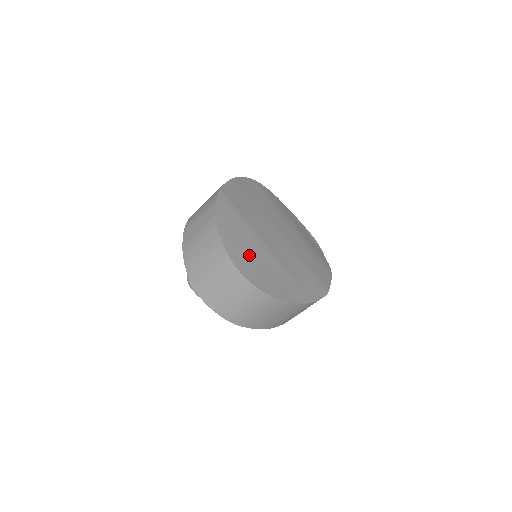
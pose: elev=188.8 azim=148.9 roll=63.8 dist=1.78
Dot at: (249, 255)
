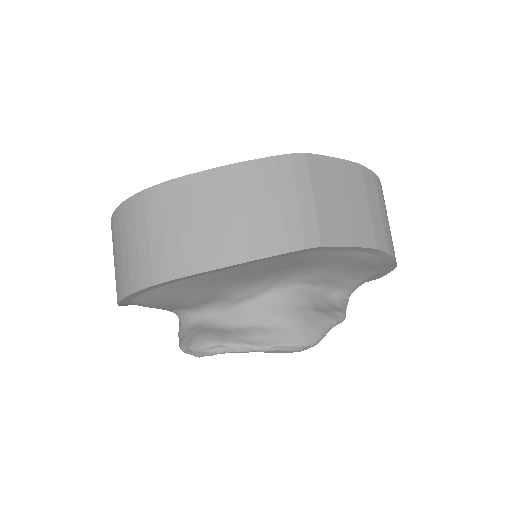
Dot at: occluded
